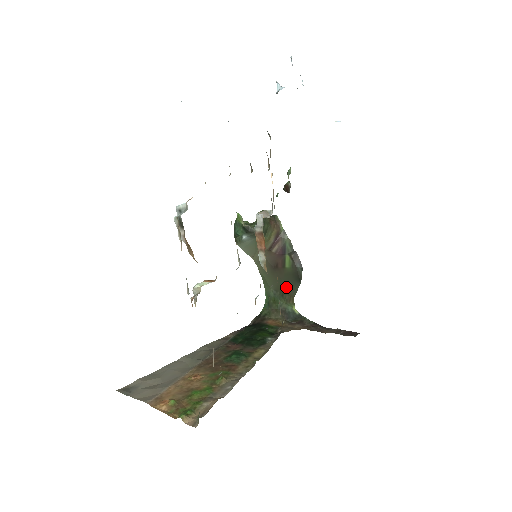
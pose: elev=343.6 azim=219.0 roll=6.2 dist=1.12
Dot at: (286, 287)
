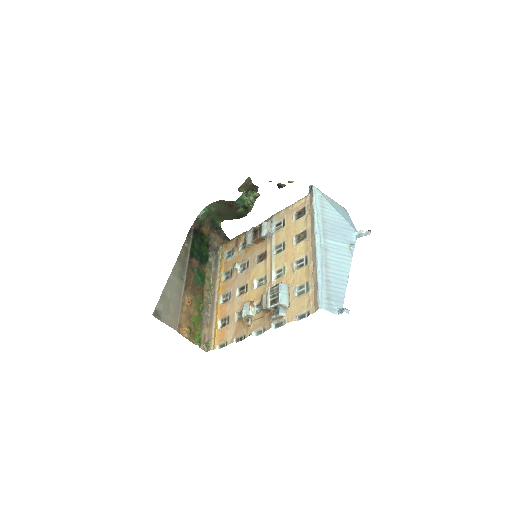
Dot at: (226, 215)
